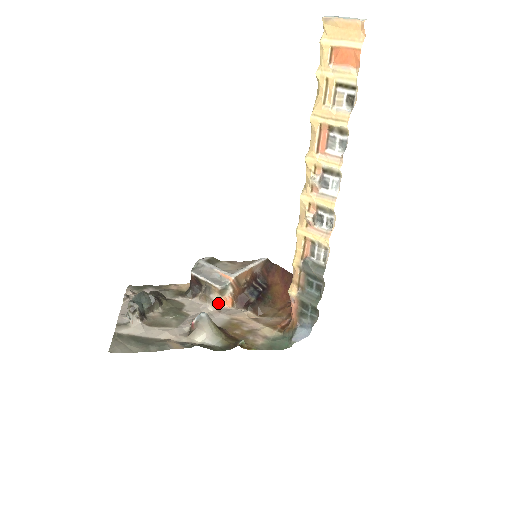
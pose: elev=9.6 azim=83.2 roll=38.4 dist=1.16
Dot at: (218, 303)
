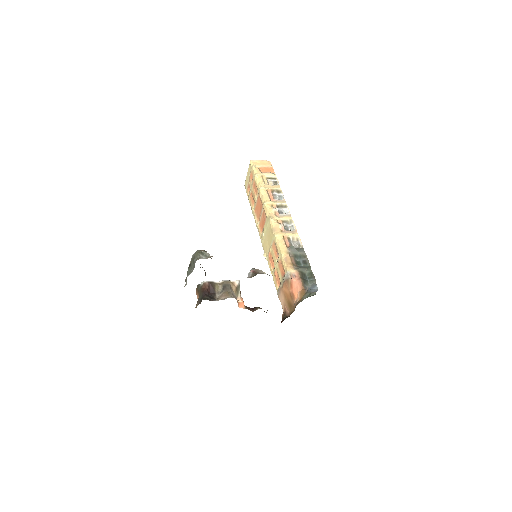
Dot at: occluded
